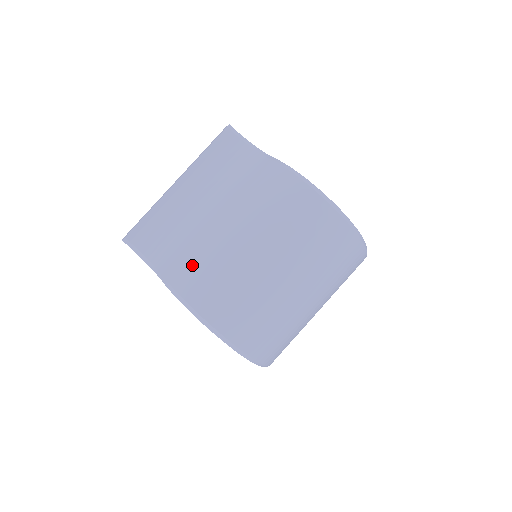
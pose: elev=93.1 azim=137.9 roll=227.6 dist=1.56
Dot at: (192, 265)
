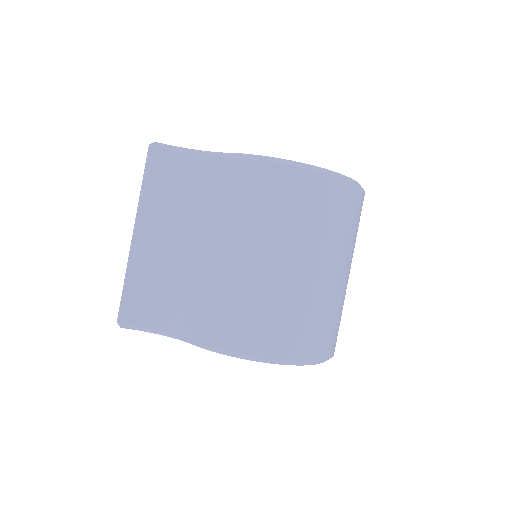
Dot at: (216, 313)
